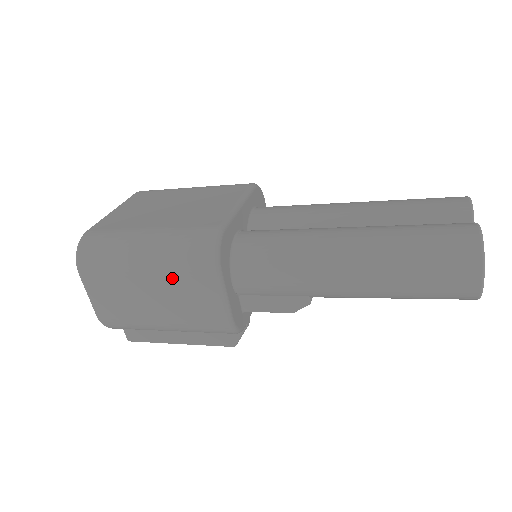
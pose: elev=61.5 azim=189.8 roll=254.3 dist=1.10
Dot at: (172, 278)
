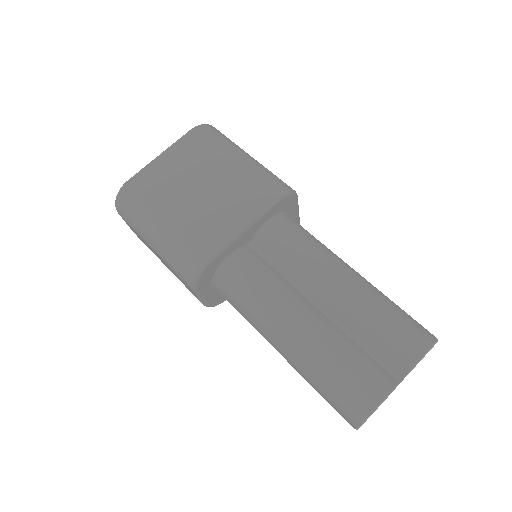
Dot at: (169, 266)
